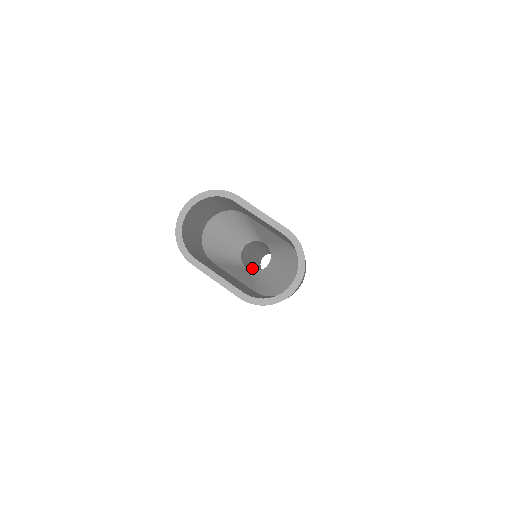
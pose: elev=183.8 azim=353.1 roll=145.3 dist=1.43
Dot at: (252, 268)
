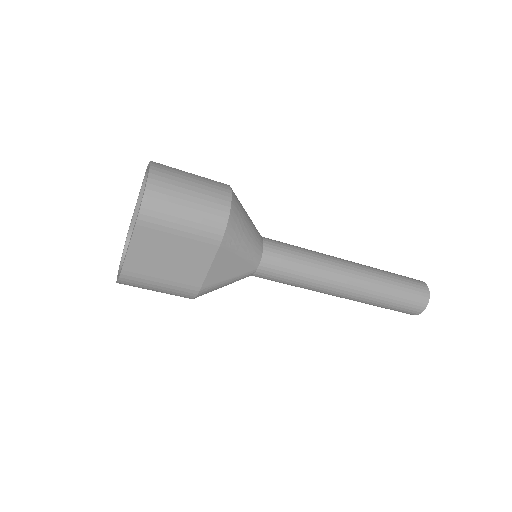
Dot at: (314, 284)
